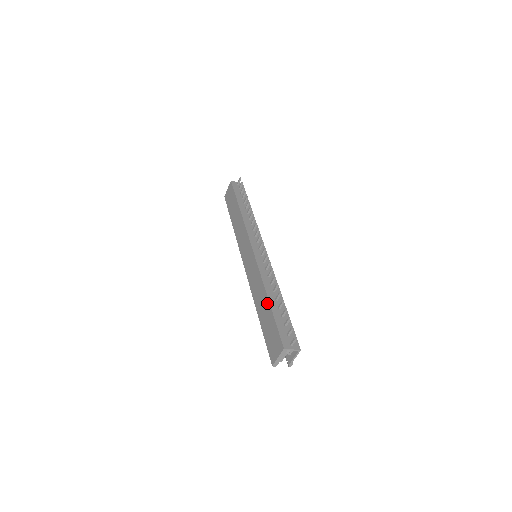
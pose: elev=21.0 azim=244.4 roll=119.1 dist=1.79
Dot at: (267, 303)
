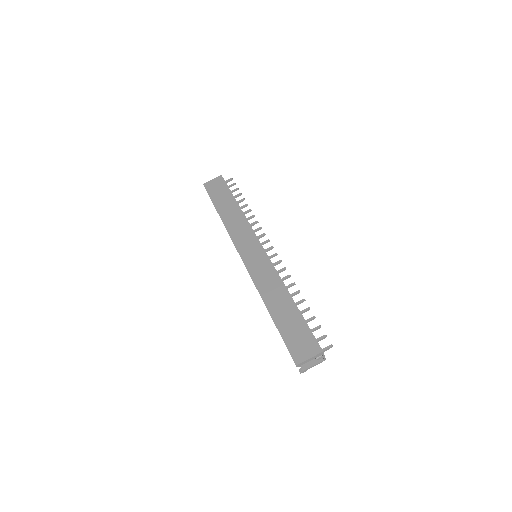
Dot at: (291, 303)
